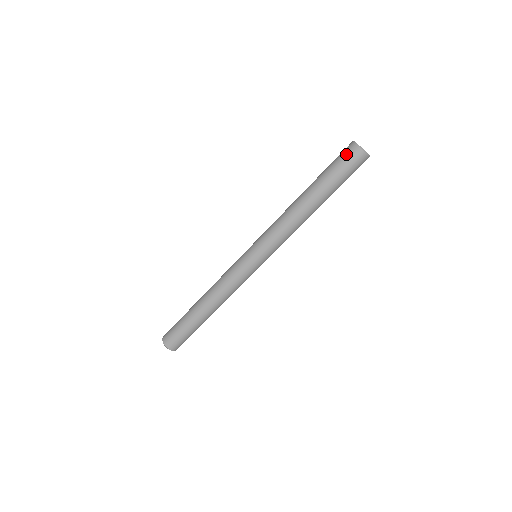
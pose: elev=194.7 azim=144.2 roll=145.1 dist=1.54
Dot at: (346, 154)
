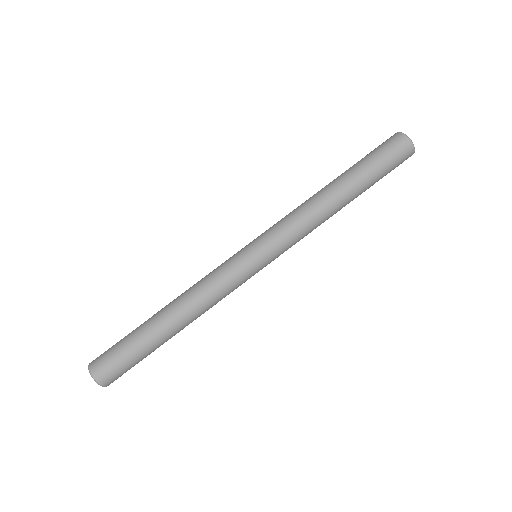
Dot at: (390, 142)
